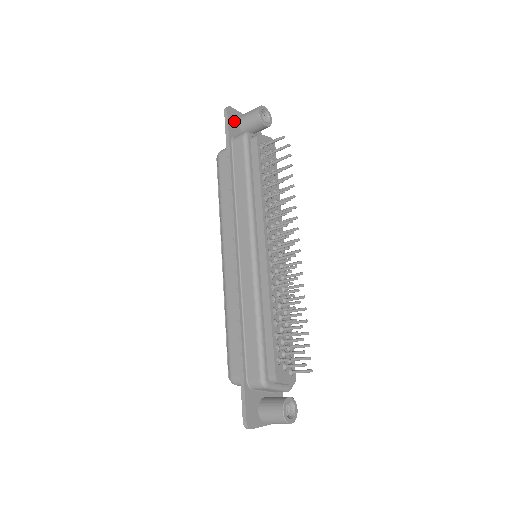
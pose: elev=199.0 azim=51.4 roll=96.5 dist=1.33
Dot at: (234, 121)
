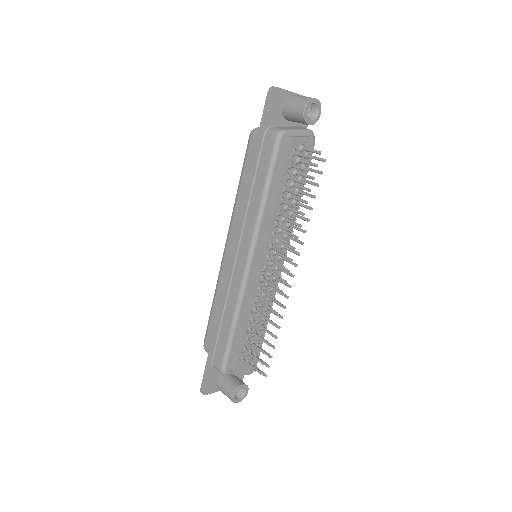
Dot at: (276, 106)
